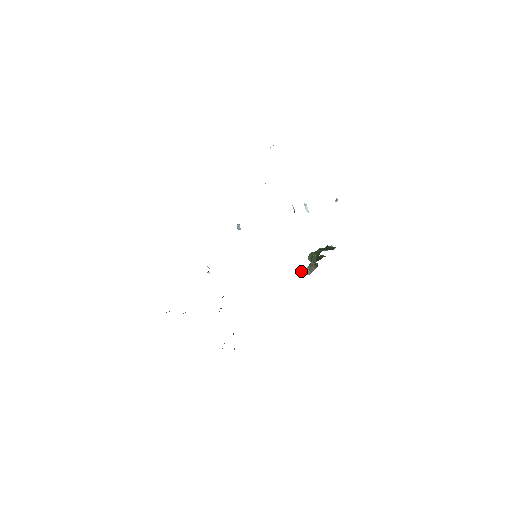
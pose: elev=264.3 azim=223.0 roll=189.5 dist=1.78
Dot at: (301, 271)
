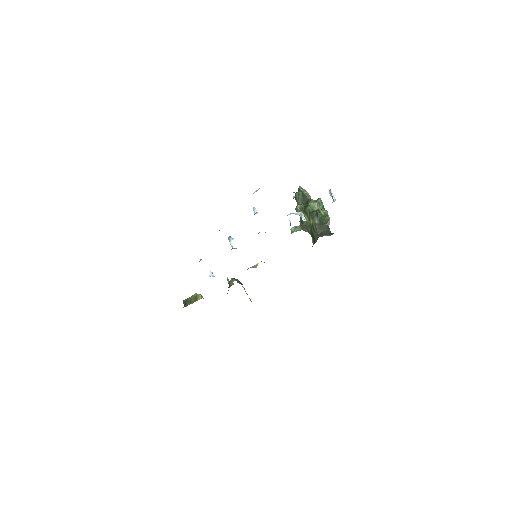
Dot at: (292, 228)
